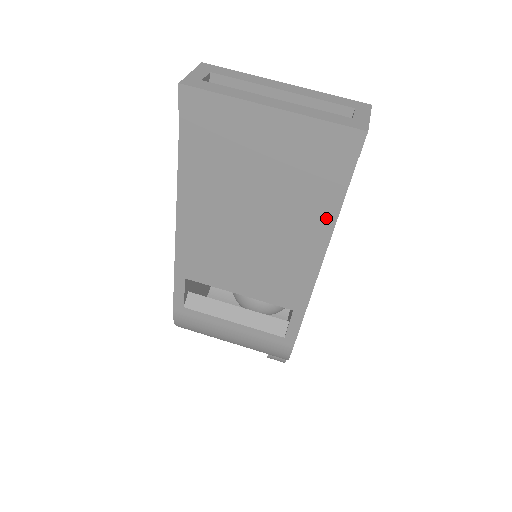
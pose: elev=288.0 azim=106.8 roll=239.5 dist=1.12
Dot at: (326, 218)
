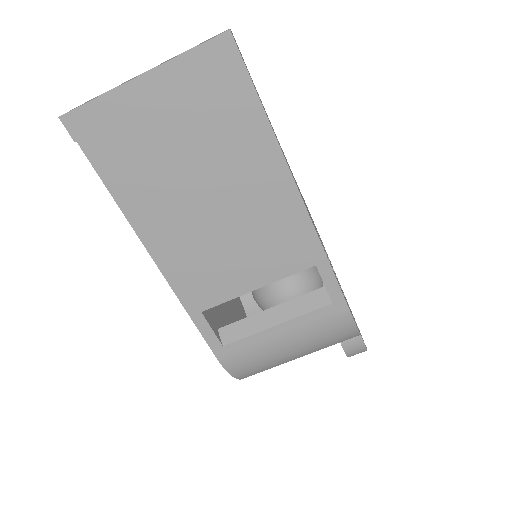
Dot at: (265, 143)
